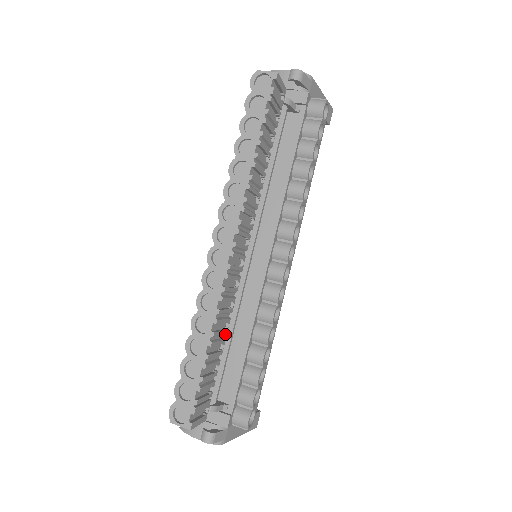
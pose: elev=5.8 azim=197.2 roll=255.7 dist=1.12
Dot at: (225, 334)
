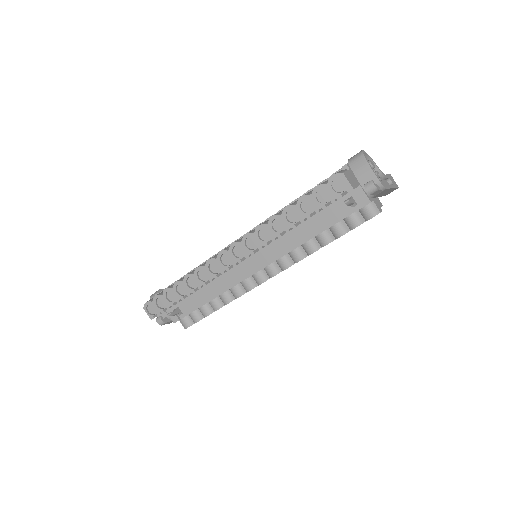
Dot at: occluded
